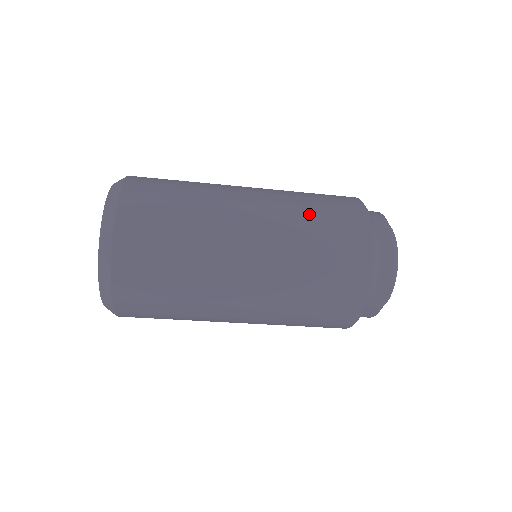
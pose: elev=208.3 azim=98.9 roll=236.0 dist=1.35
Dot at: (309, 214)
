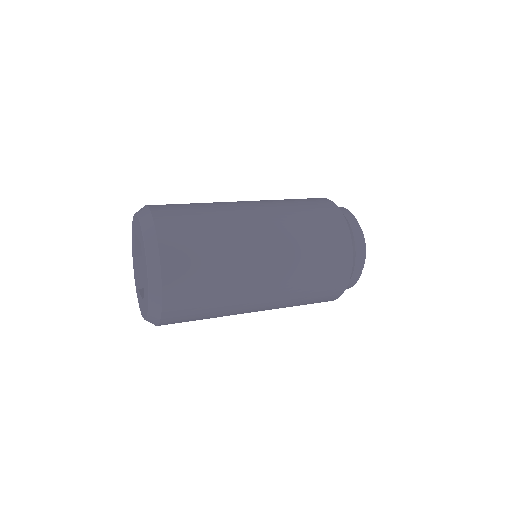
Dot at: (310, 265)
